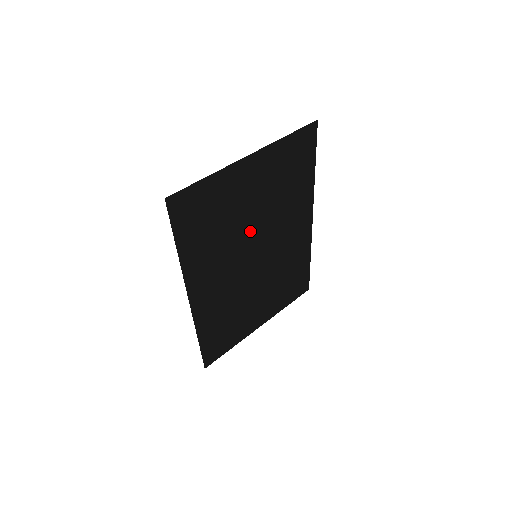
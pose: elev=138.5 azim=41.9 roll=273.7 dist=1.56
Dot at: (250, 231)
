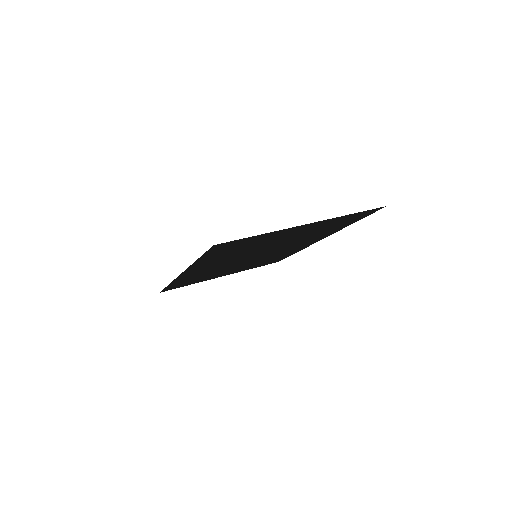
Dot at: (265, 248)
